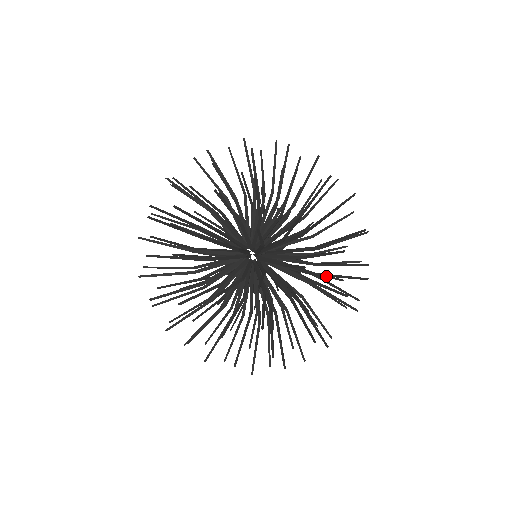
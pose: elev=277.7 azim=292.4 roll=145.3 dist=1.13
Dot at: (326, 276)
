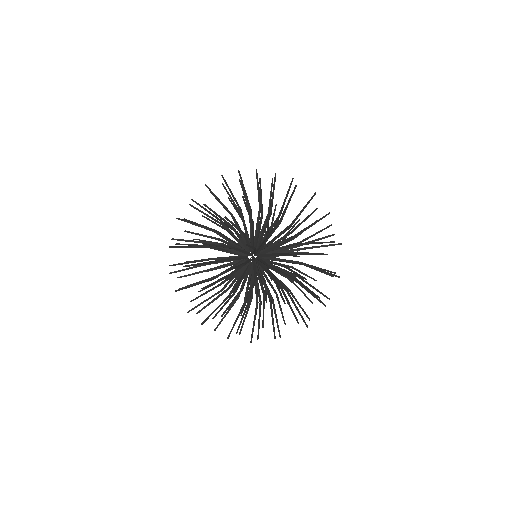
Dot at: occluded
